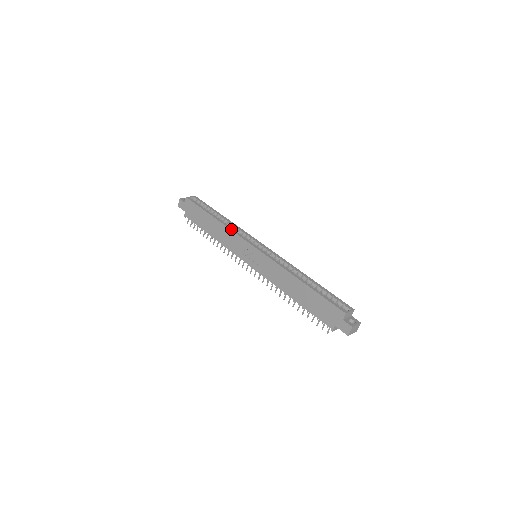
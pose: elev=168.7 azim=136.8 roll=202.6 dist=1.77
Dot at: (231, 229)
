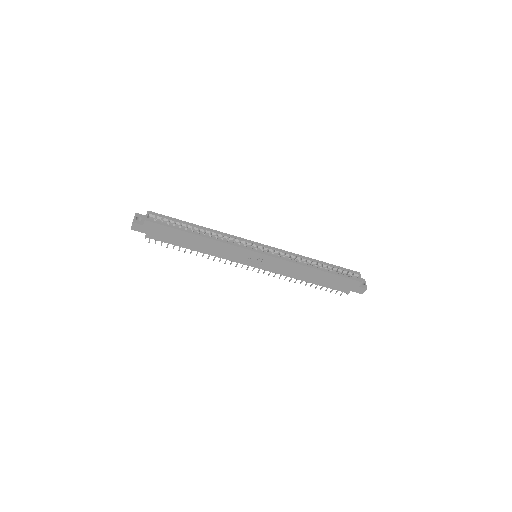
Dot at: (225, 242)
